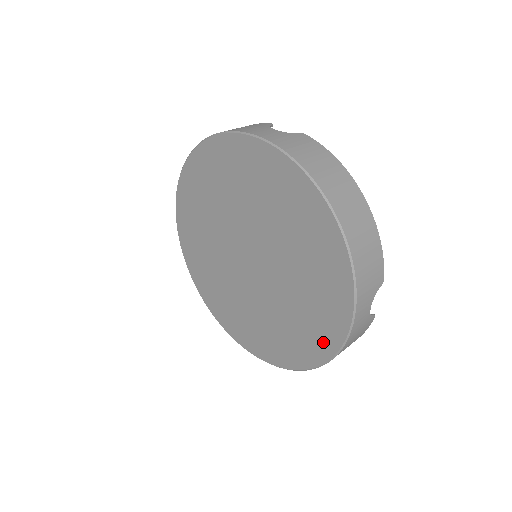
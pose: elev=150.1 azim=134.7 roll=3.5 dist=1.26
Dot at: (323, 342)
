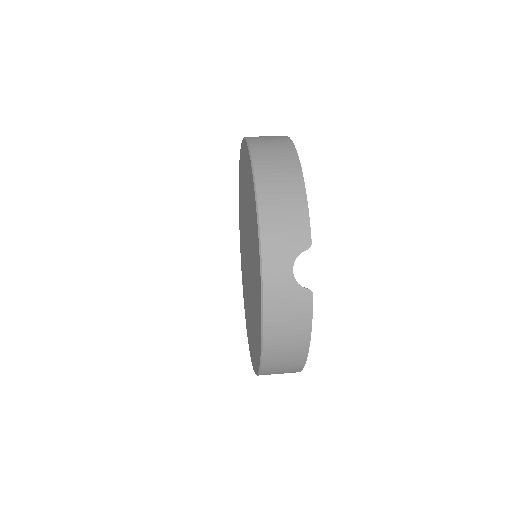
Dot at: (259, 316)
